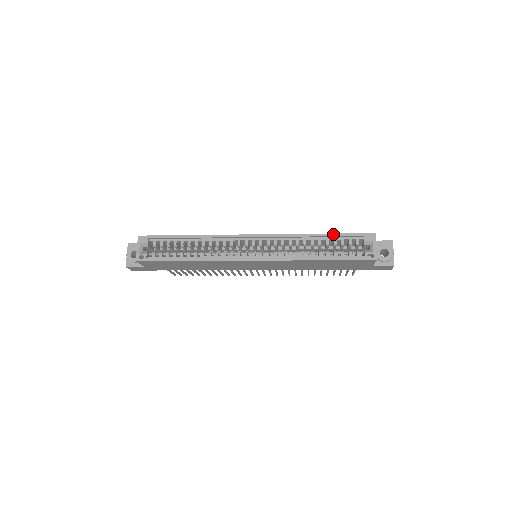
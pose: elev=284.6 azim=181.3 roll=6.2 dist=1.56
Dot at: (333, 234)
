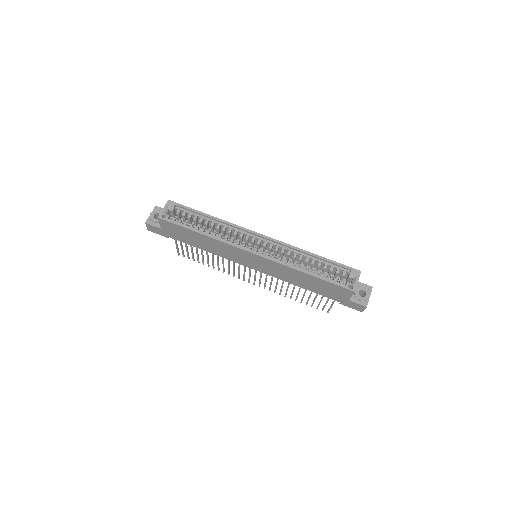
Dot at: (327, 259)
